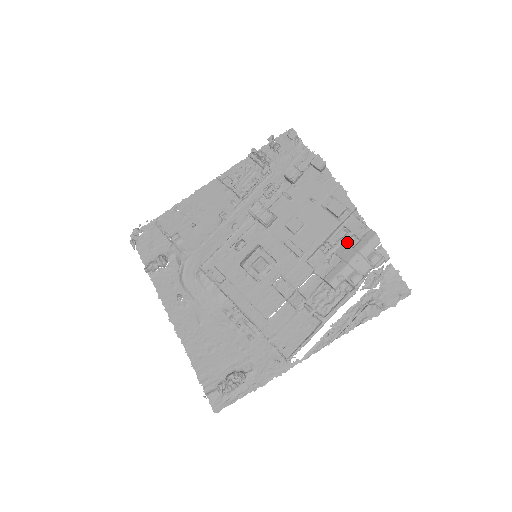
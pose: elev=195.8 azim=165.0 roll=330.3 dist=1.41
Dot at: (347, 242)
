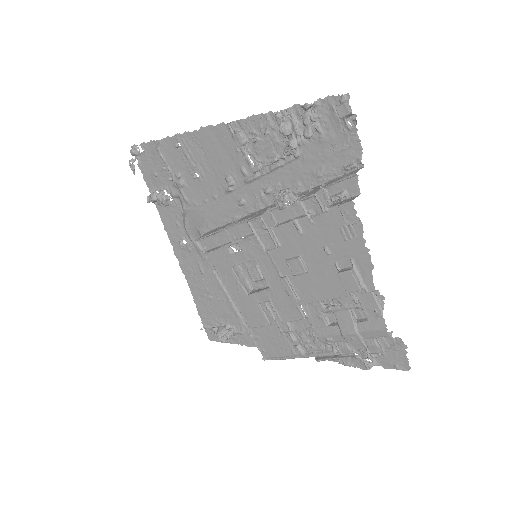
Dot at: (354, 308)
